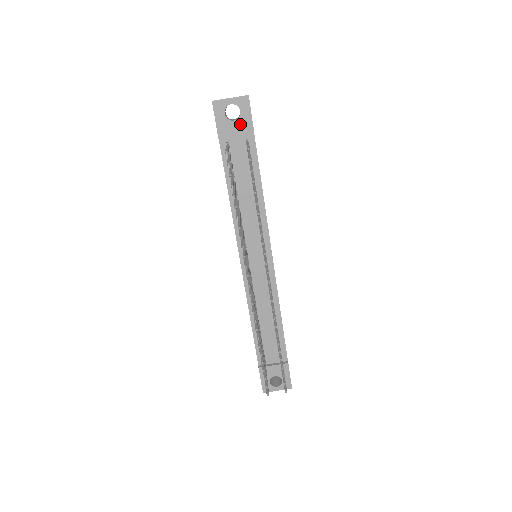
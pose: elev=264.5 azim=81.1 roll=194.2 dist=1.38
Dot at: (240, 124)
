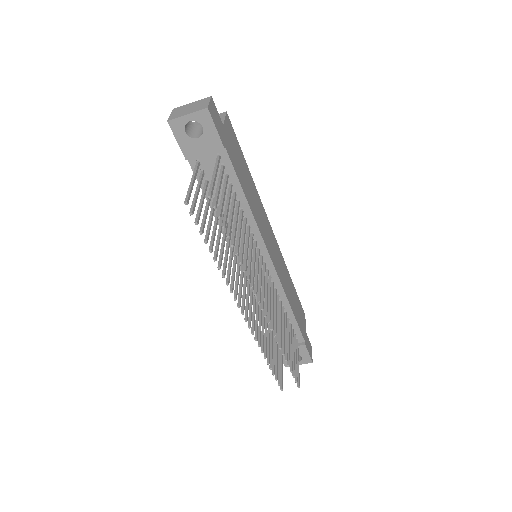
Dot at: (206, 140)
